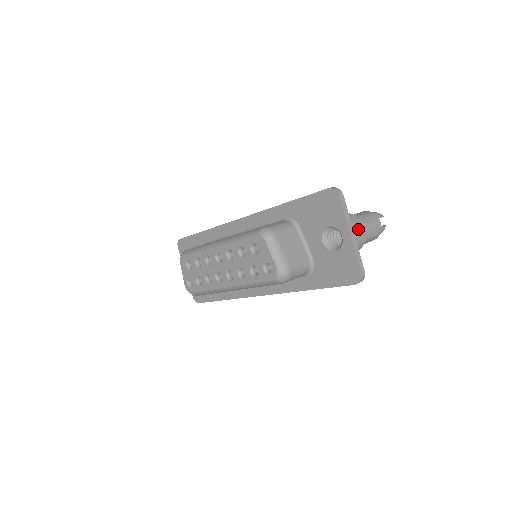
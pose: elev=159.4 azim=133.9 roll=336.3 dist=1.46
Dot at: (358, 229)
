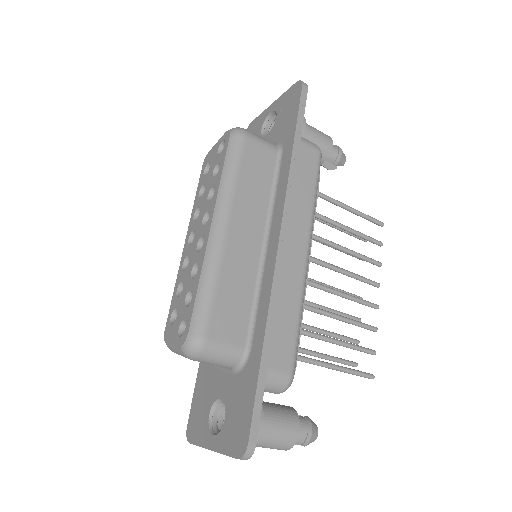
Dot at: occluded
